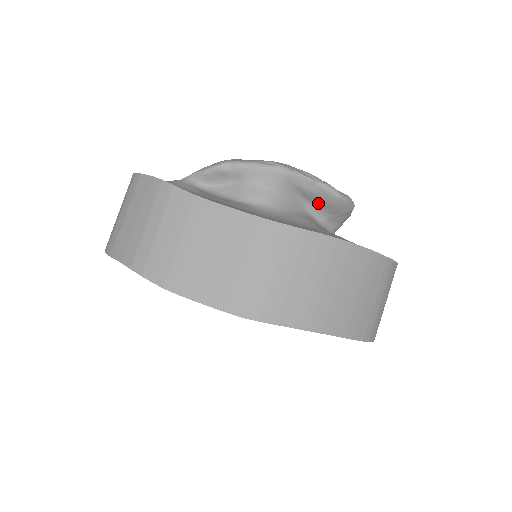
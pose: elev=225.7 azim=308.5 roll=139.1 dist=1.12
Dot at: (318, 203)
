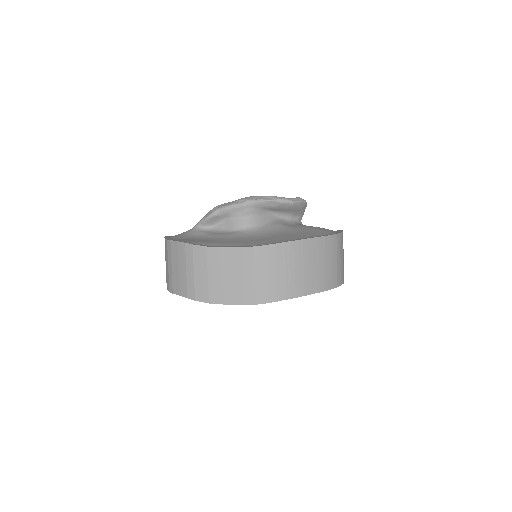
Dot at: (282, 210)
